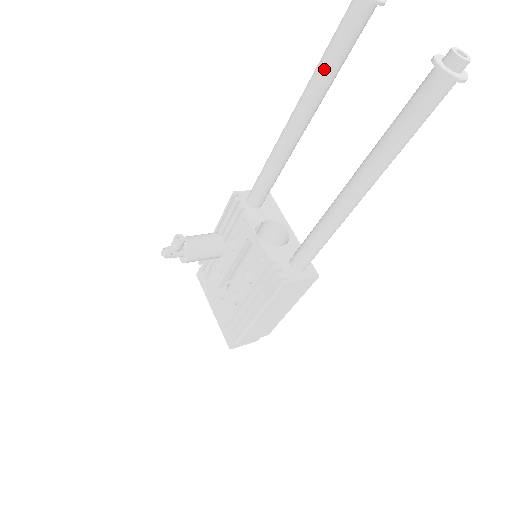
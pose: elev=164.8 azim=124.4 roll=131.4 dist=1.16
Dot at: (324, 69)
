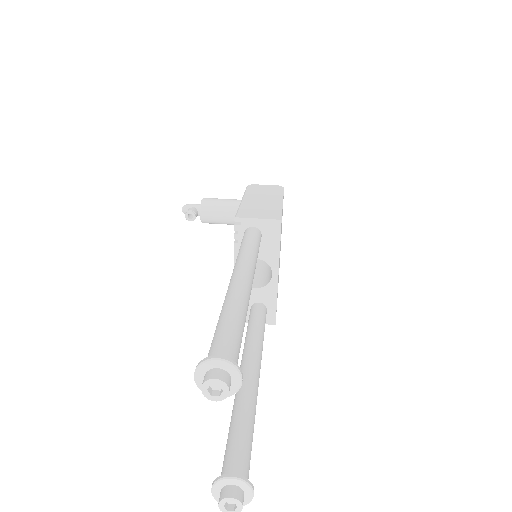
Dot at: occluded
